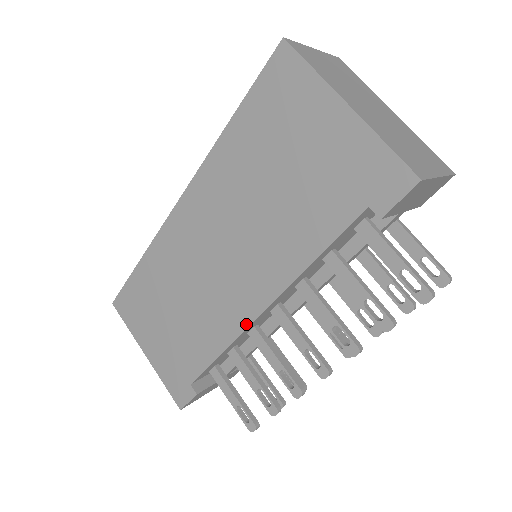
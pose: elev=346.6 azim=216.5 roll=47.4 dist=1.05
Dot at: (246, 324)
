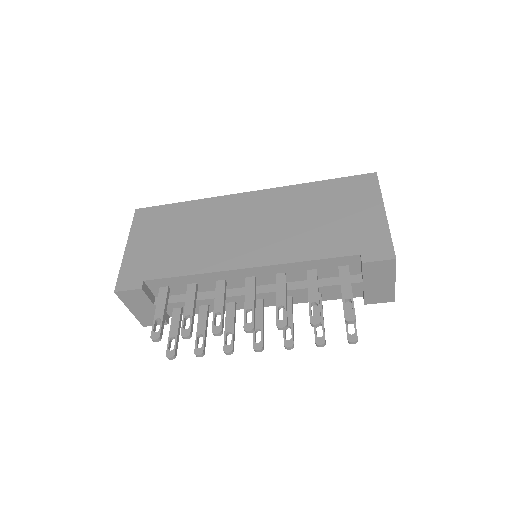
Dot at: (229, 268)
